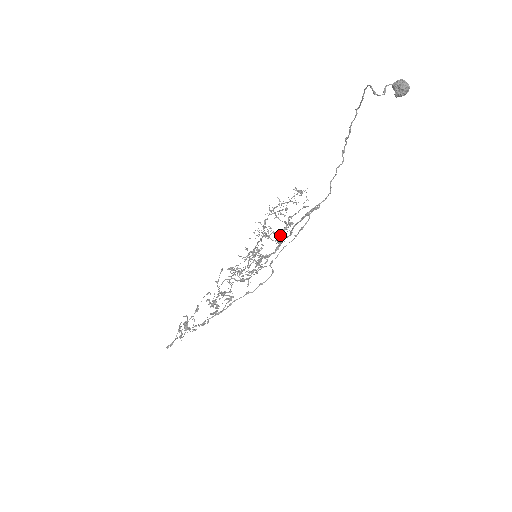
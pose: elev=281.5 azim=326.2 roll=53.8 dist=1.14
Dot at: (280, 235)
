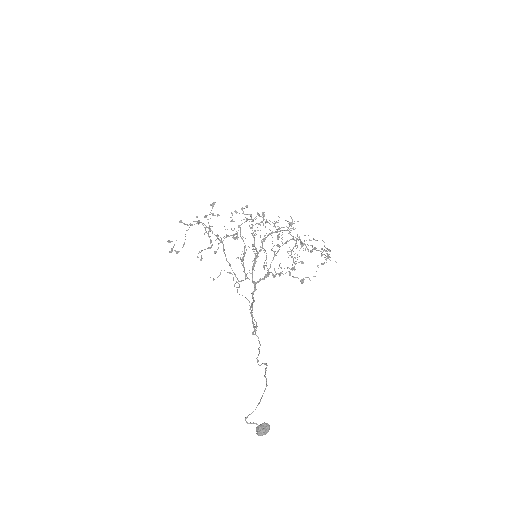
Dot at: occluded
